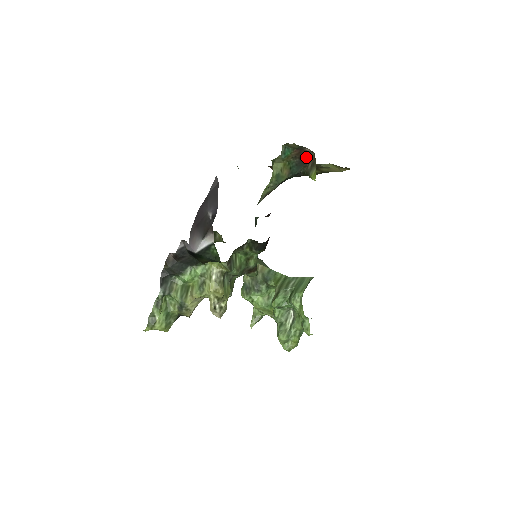
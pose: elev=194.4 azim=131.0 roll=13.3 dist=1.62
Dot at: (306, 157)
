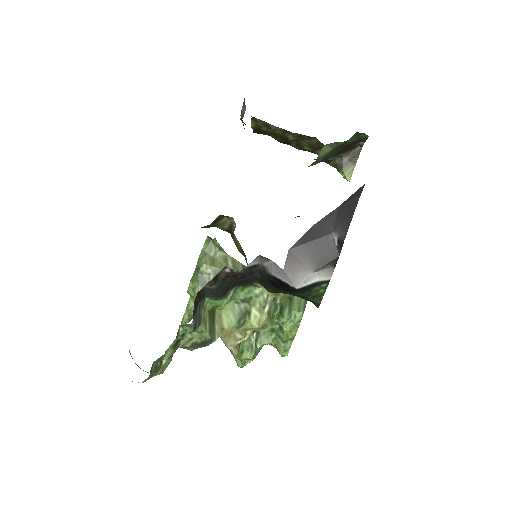
Dot at: (350, 148)
